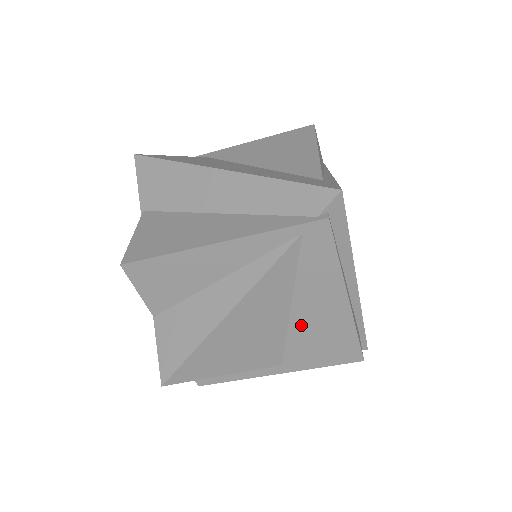
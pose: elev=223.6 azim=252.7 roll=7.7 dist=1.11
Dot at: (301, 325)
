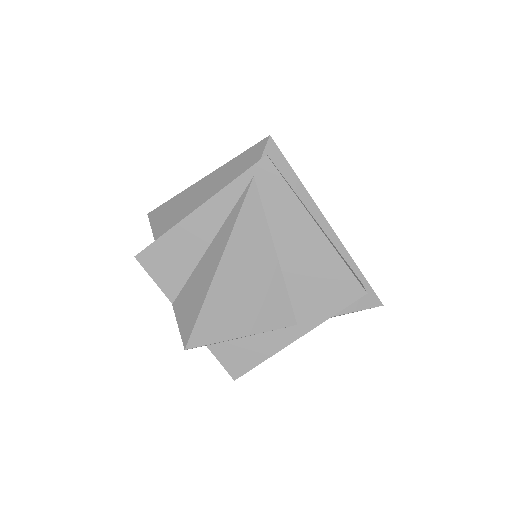
Dot at: (293, 270)
